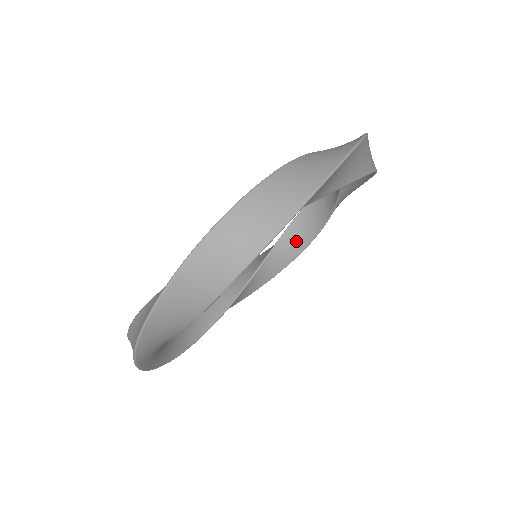
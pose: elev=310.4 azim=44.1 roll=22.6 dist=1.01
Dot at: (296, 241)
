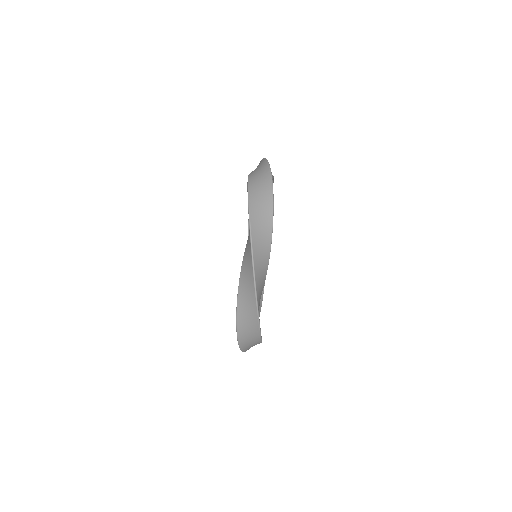
Dot at: occluded
